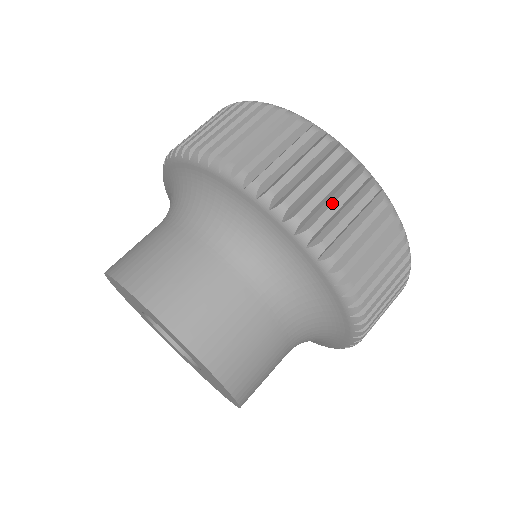
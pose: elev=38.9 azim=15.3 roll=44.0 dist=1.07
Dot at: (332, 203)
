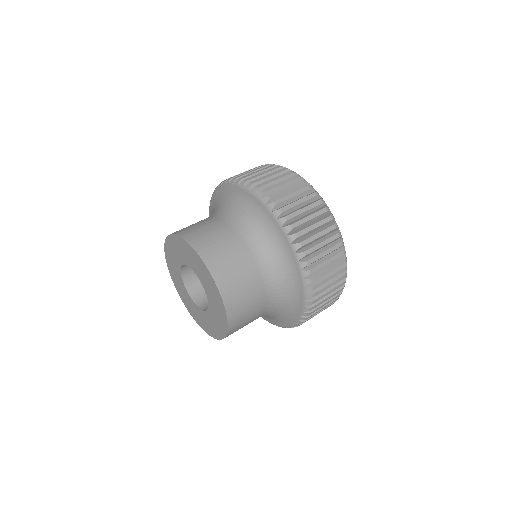
Dot at: (295, 201)
